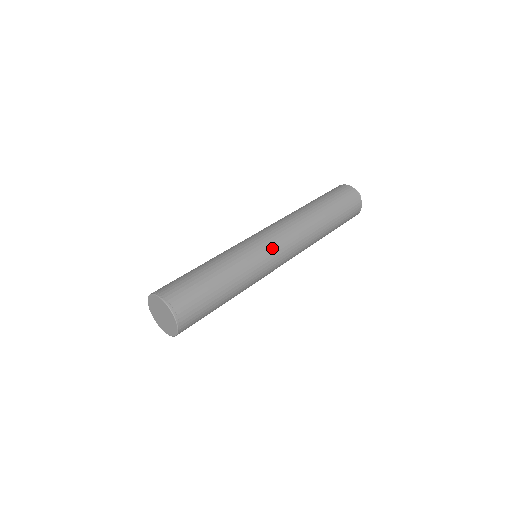
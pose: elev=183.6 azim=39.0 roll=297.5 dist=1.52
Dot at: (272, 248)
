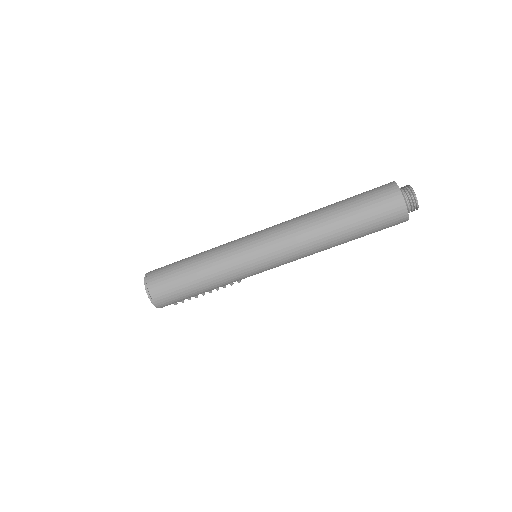
Dot at: (251, 238)
